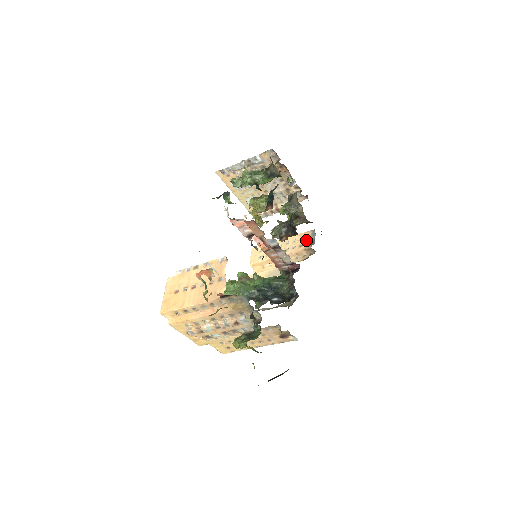
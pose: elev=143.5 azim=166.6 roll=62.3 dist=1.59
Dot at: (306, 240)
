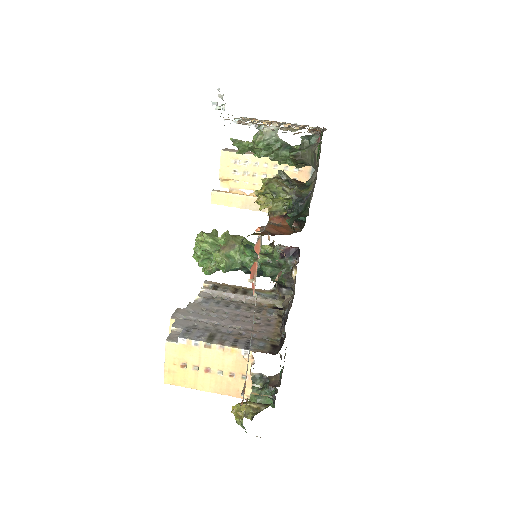
Dot at: (303, 176)
